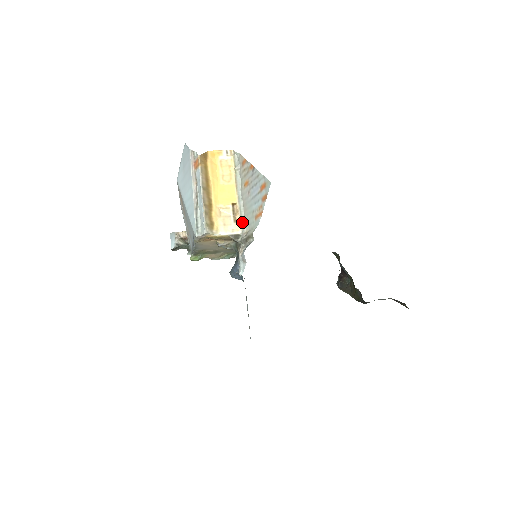
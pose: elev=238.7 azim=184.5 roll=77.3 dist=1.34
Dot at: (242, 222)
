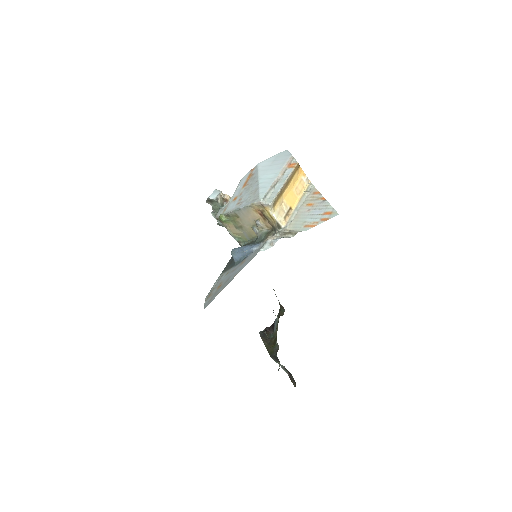
Dot at: (288, 222)
